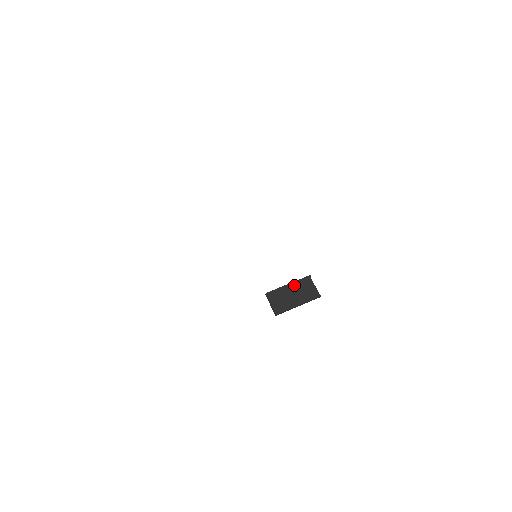
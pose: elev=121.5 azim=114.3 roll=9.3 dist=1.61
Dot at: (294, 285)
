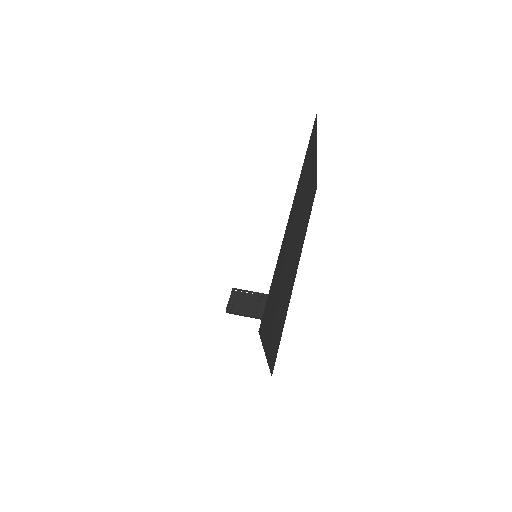
Dot at: (263, 297)
